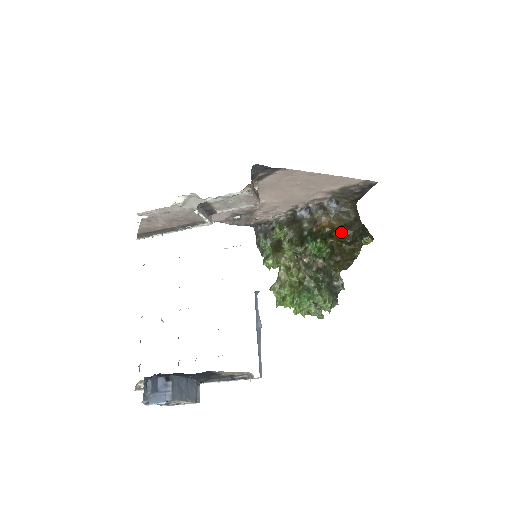
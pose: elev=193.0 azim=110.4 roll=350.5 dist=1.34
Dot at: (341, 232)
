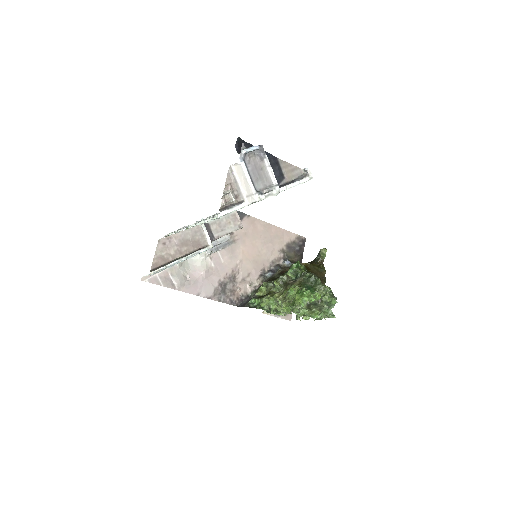
Dot at: occluded
